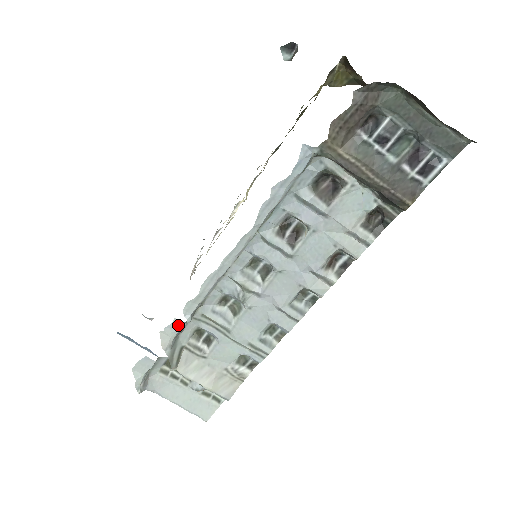
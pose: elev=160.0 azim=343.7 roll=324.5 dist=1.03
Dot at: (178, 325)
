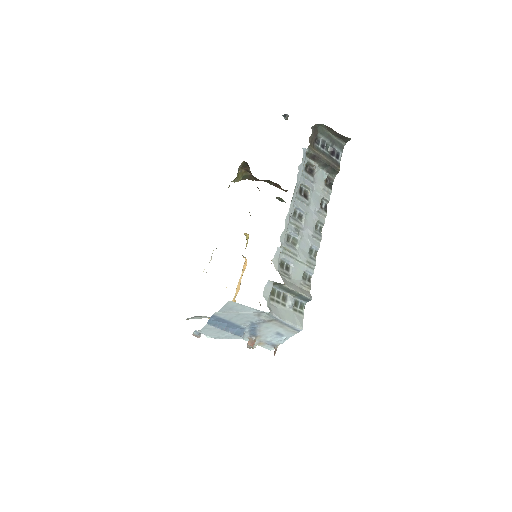
Dot at: (279, 252)
